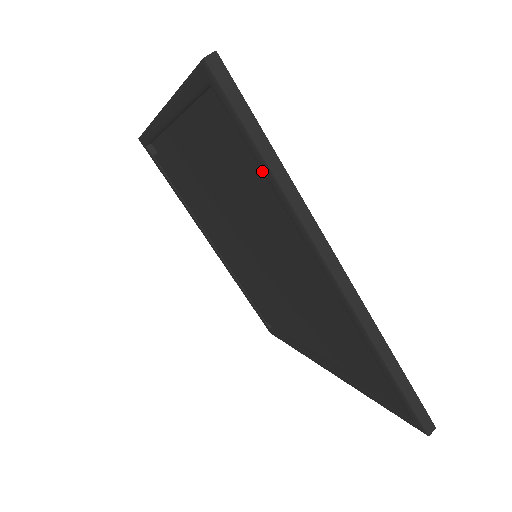
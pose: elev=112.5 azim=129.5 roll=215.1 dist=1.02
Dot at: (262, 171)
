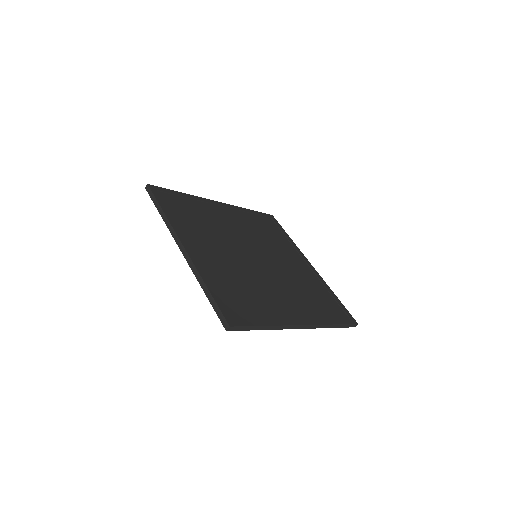
Dot at: occluded
